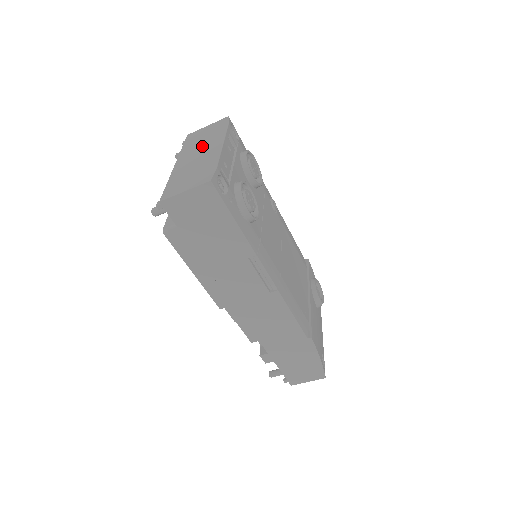
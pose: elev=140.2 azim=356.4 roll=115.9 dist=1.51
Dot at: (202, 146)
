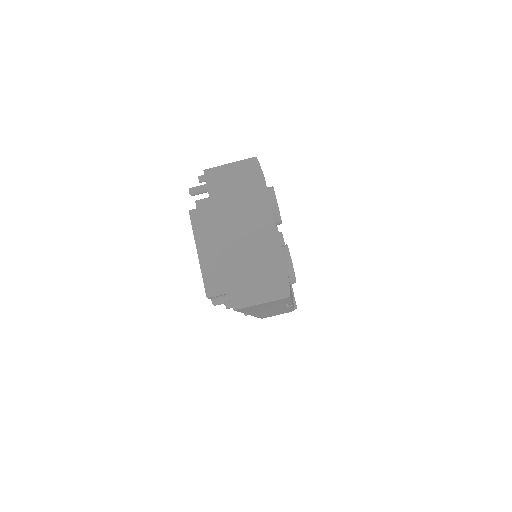
Dot at: (245, 215)
